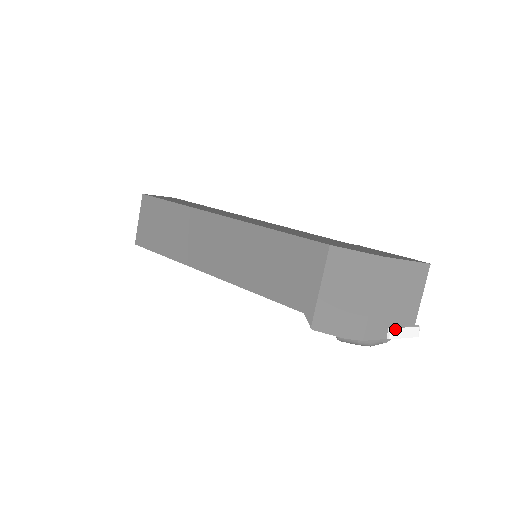
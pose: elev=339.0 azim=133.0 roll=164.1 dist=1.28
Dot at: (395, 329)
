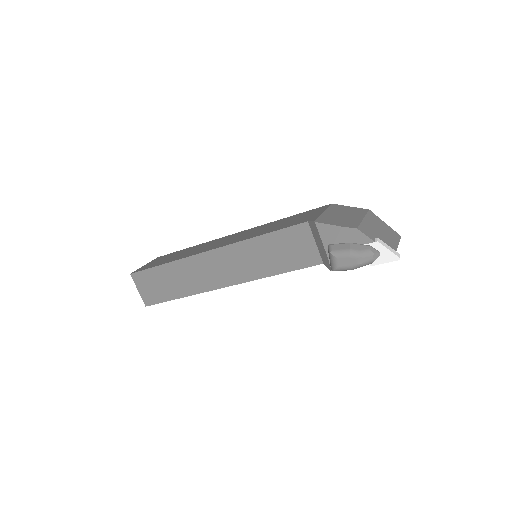
Dot at: (381, 240)
